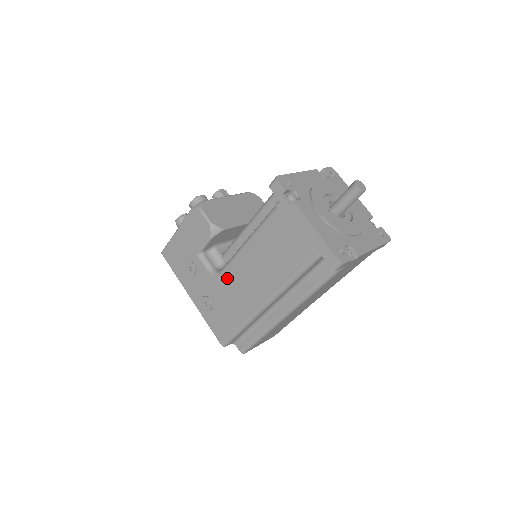
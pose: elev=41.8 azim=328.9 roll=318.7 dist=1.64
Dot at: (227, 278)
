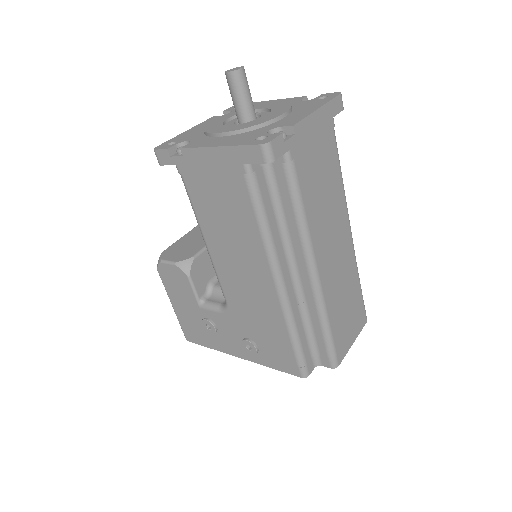
Dot at: (233, 299)
